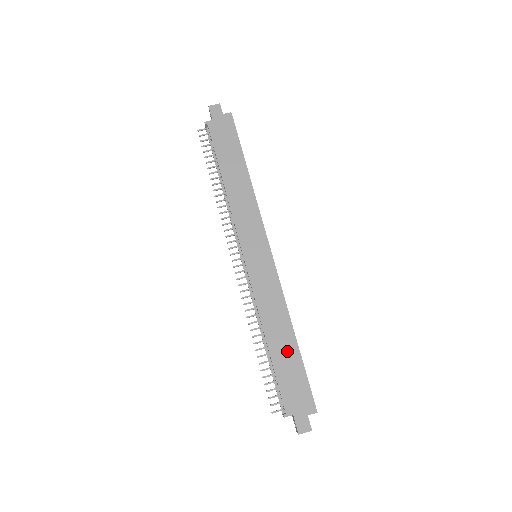
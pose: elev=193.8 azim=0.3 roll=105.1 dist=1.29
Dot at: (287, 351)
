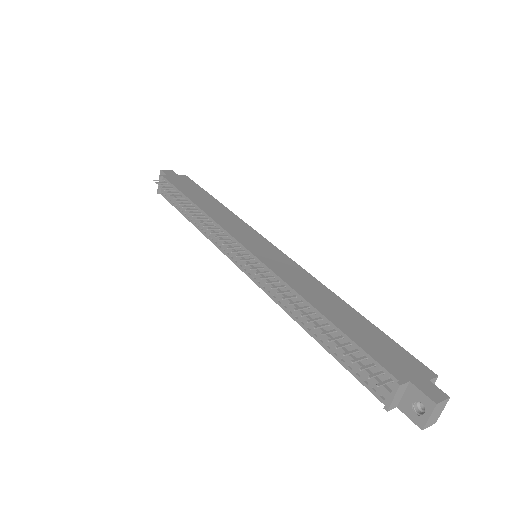
Dot at: (350, 318)
